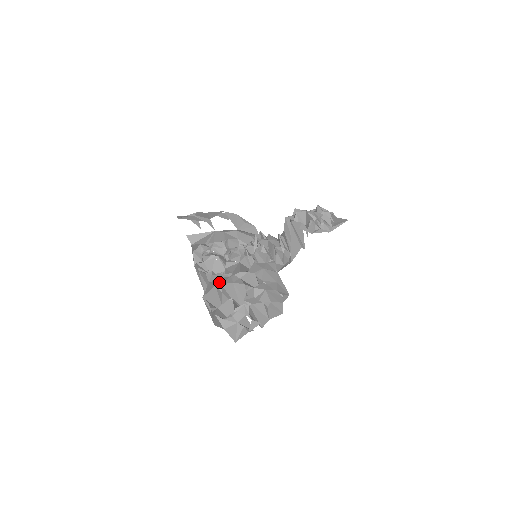
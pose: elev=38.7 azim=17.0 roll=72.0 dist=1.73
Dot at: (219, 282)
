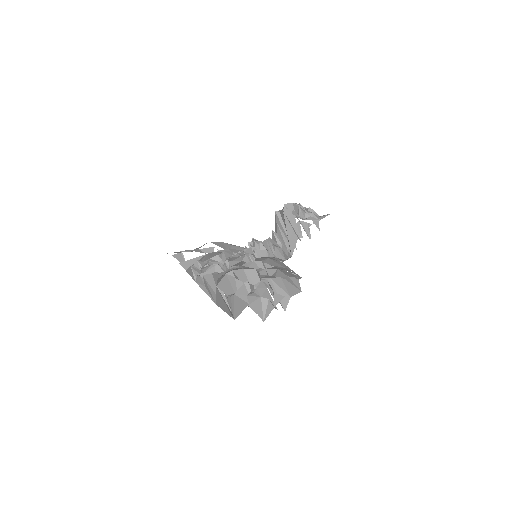
Dot at: (229, 271)
